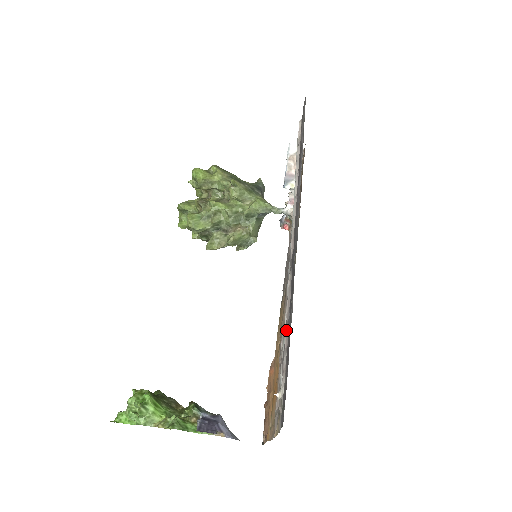
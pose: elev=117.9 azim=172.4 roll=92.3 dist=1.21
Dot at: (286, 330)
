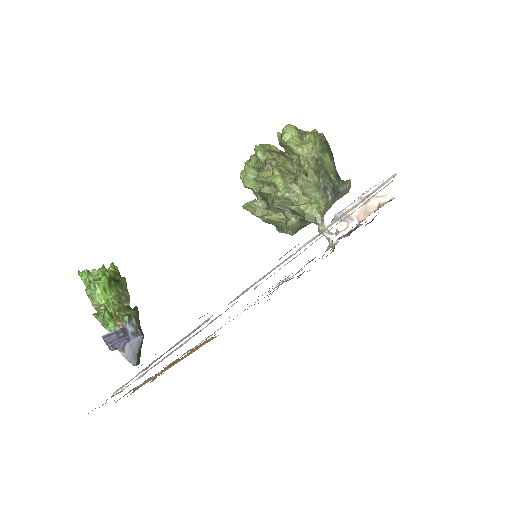
Dot at: (162, 355)
